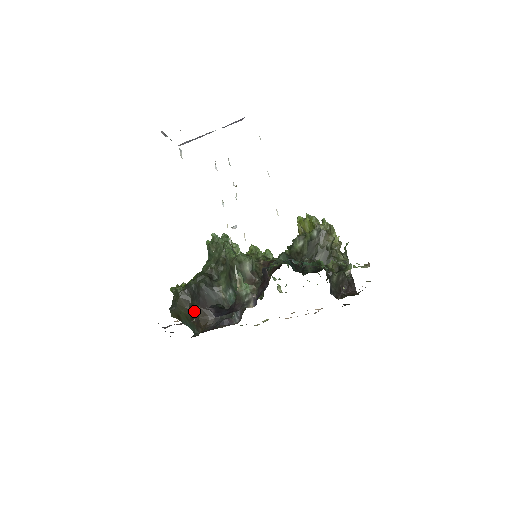
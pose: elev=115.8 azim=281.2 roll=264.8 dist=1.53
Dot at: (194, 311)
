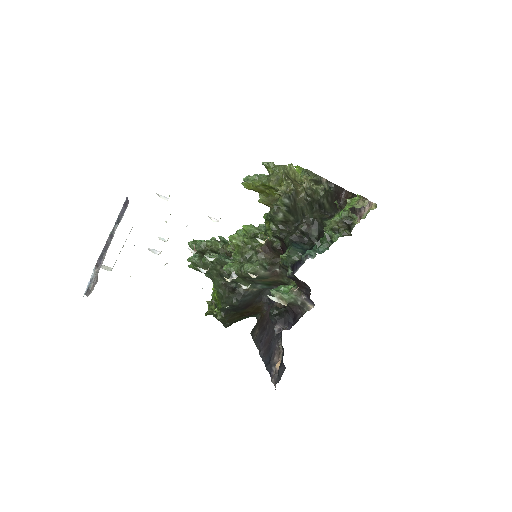
Dot at: (244, 313)
